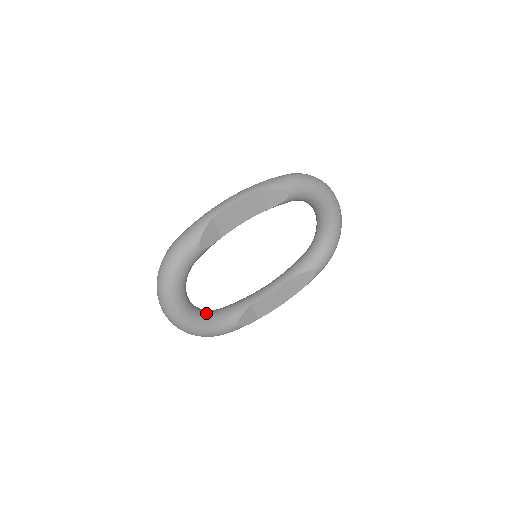
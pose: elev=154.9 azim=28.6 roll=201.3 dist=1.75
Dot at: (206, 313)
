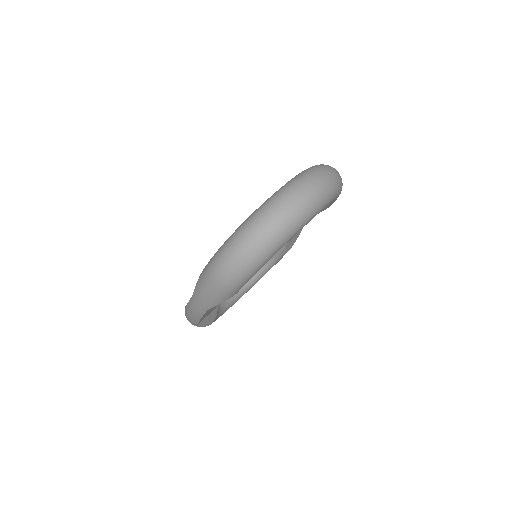
Dot at: occluded
